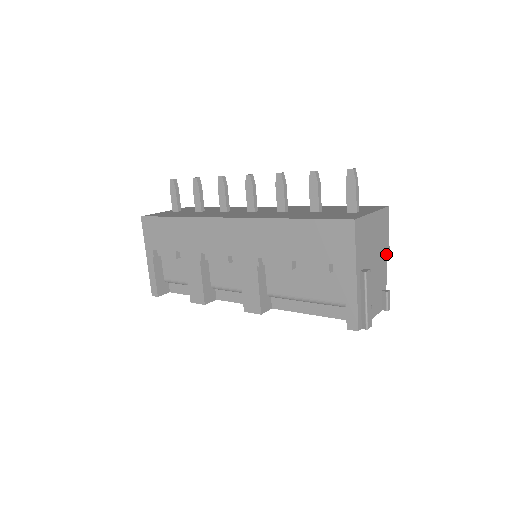
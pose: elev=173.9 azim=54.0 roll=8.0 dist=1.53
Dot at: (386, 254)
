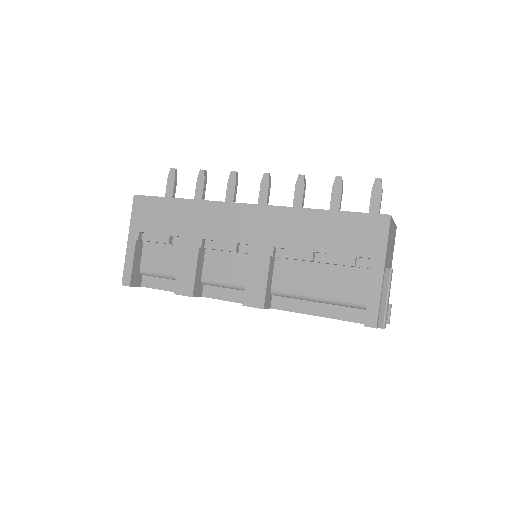
Dot at: occluded
